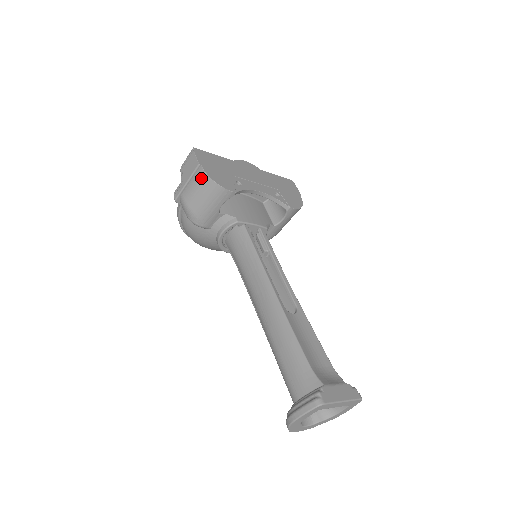
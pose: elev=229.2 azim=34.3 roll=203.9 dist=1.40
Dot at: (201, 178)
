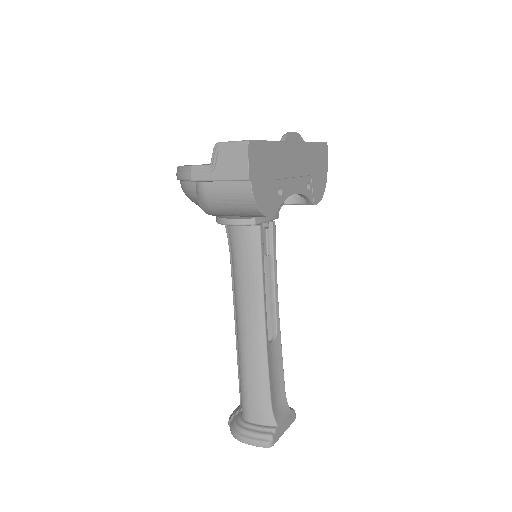
Dot at: (243, 195)
